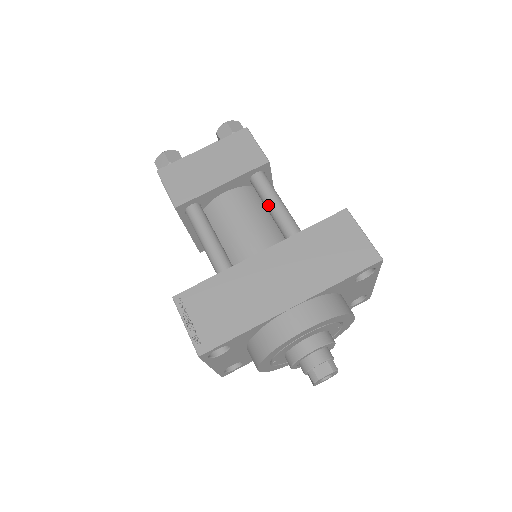
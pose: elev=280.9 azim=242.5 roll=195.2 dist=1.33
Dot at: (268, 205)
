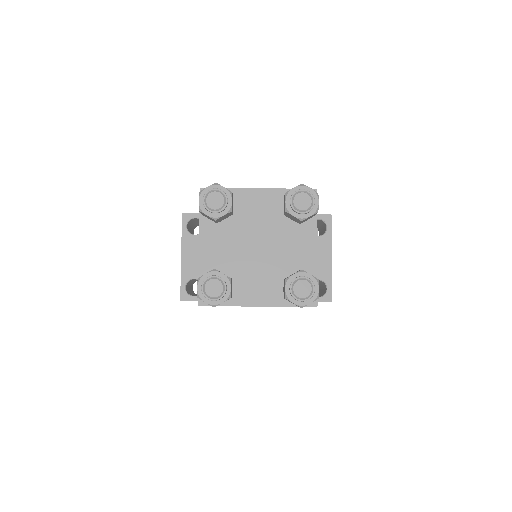
Dot at: occluded
